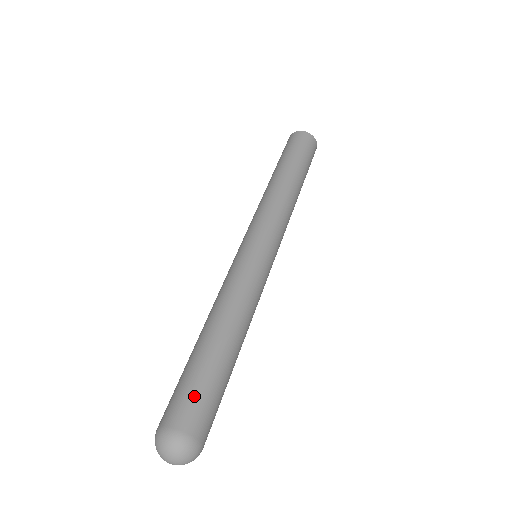
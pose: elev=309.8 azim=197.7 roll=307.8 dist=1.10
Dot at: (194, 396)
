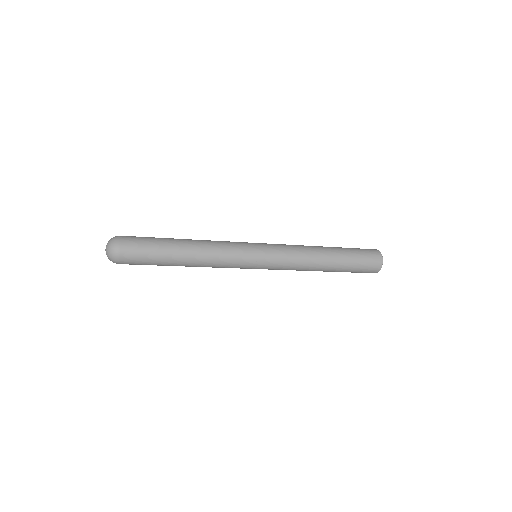
Dot at: (142, 239)
